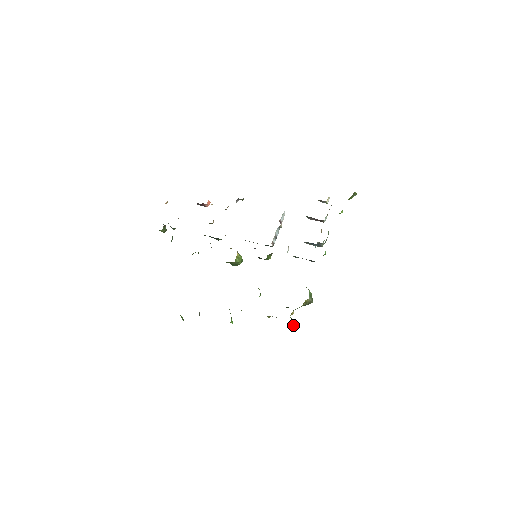
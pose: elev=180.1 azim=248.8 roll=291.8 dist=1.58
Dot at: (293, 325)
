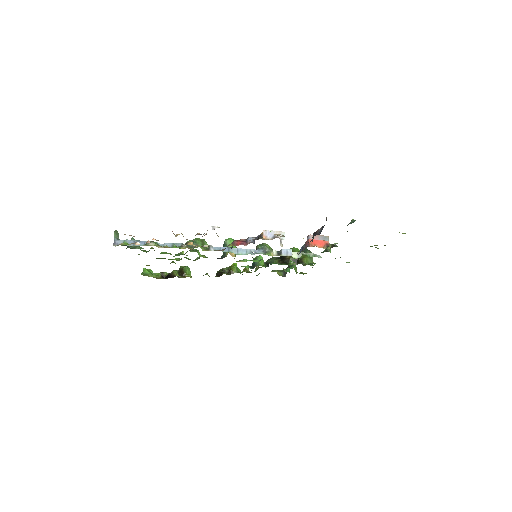
Dot at: (296, 269)
